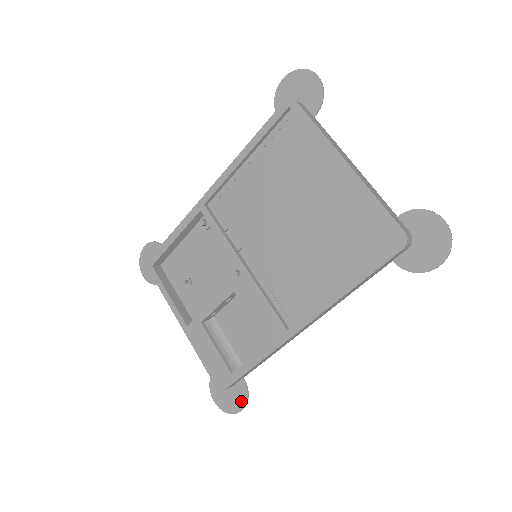
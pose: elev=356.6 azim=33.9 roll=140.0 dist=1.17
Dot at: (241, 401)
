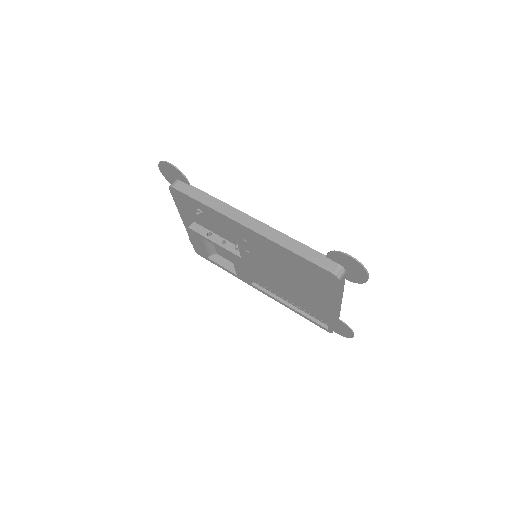
Dot at: occluded
